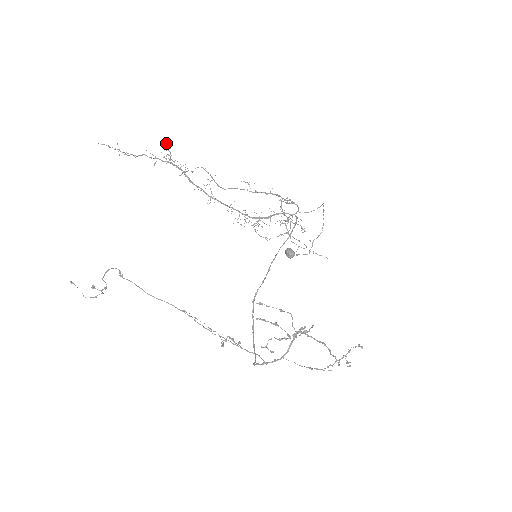
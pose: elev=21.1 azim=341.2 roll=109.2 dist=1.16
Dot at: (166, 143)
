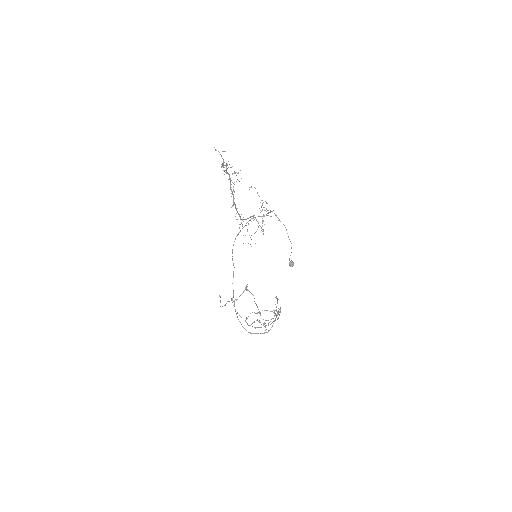
Dot at: occluded
